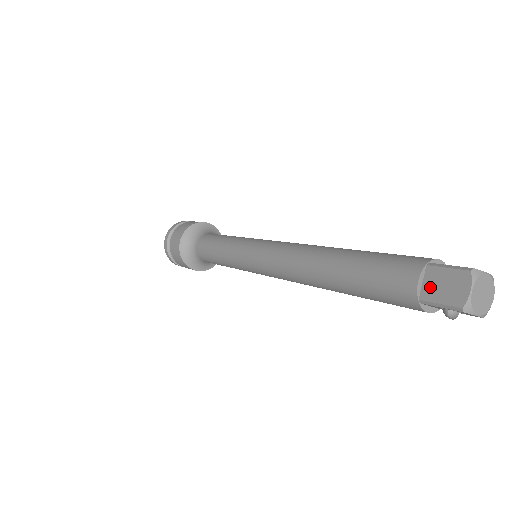
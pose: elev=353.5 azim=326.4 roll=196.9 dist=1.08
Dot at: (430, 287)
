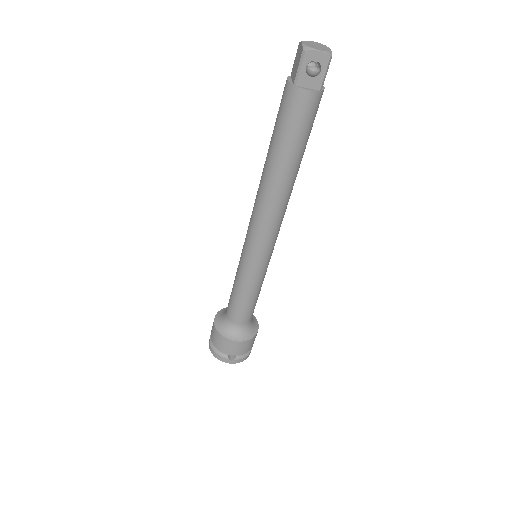
Dot at: (294, 74)
